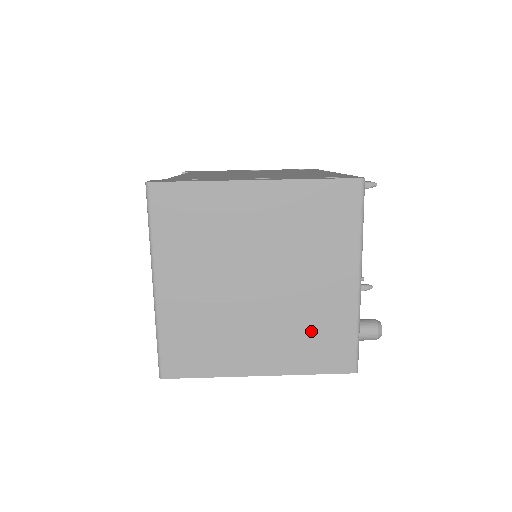
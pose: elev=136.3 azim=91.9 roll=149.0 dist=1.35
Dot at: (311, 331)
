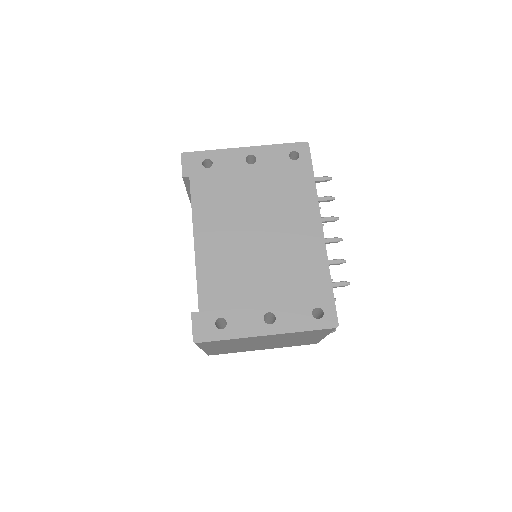
Dot at: occluded
